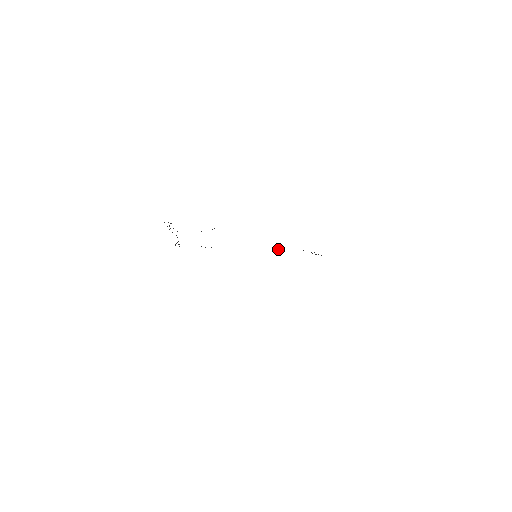
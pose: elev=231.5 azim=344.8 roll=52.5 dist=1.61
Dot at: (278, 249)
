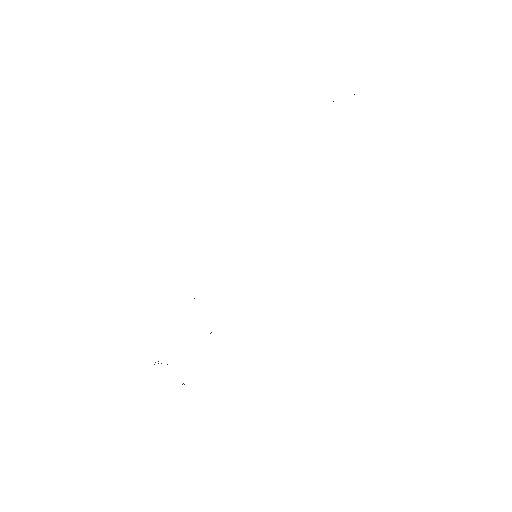
Dot at: occluded
